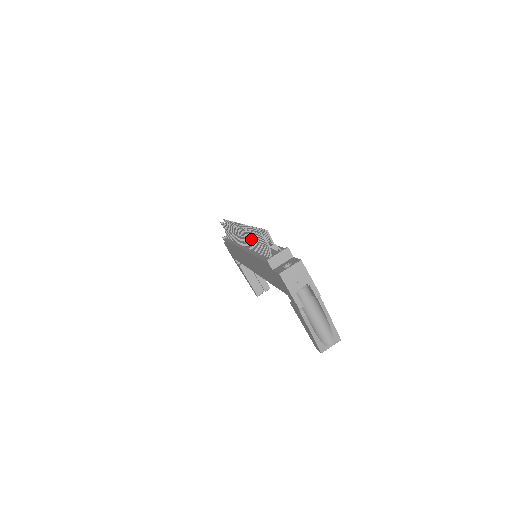
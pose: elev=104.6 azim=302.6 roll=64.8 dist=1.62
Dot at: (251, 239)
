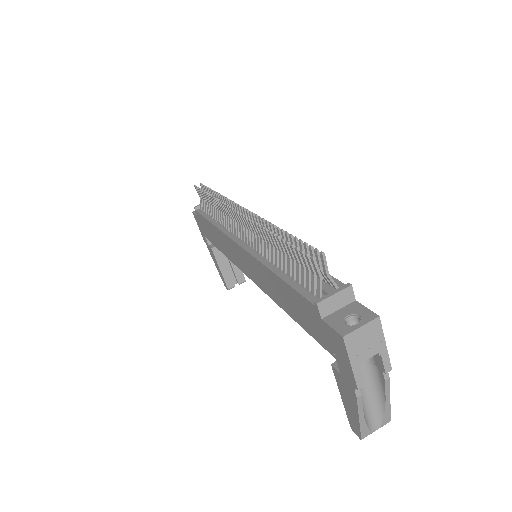
Dot at: (268, 243)
